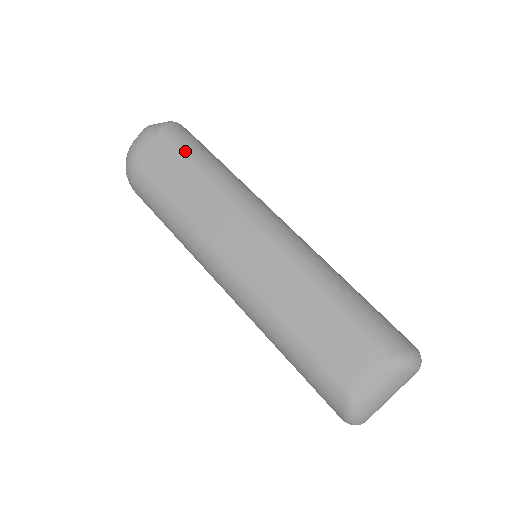
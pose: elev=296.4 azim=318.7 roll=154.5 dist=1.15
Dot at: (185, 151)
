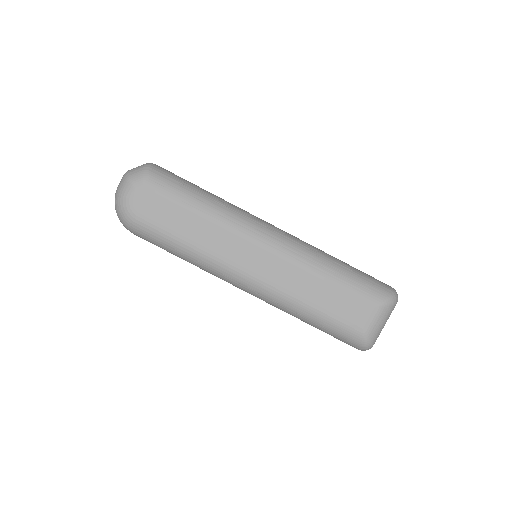
Dot at: (176, 191)
